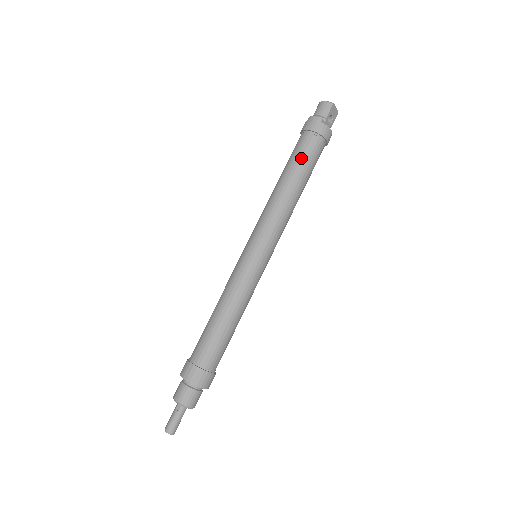
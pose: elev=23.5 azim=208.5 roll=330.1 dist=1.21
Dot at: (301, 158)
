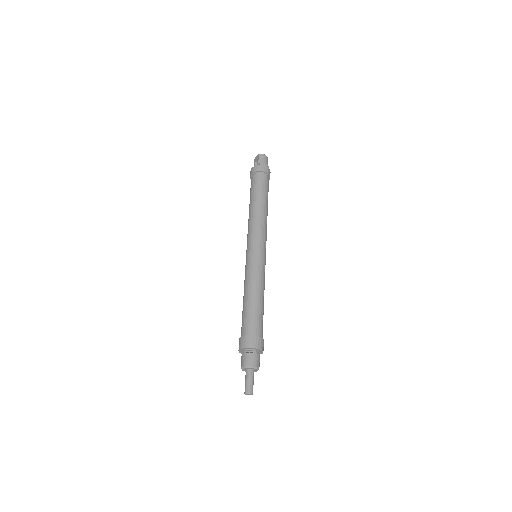
Dot at: (267, 190)
